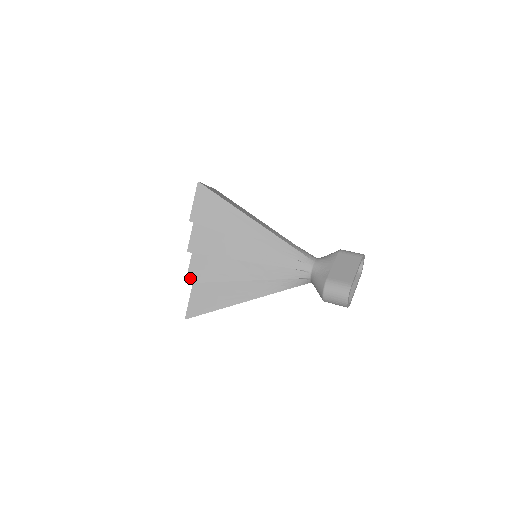
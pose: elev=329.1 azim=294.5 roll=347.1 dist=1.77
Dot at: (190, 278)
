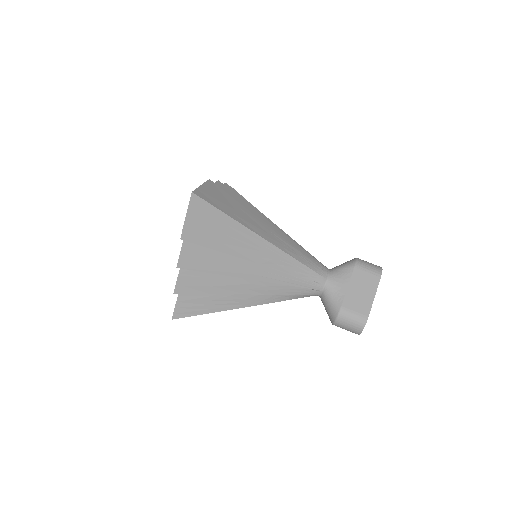
Dot at: (179, 289)
